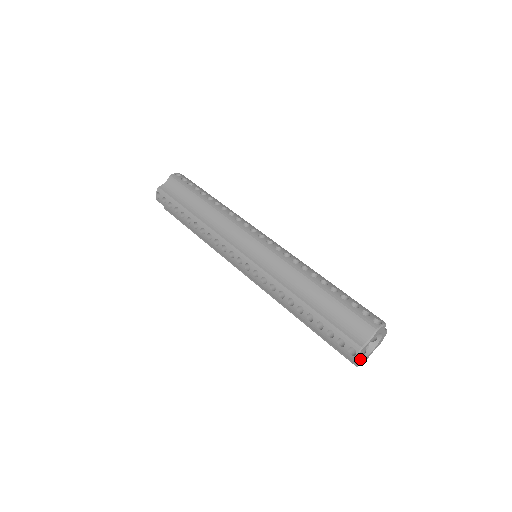
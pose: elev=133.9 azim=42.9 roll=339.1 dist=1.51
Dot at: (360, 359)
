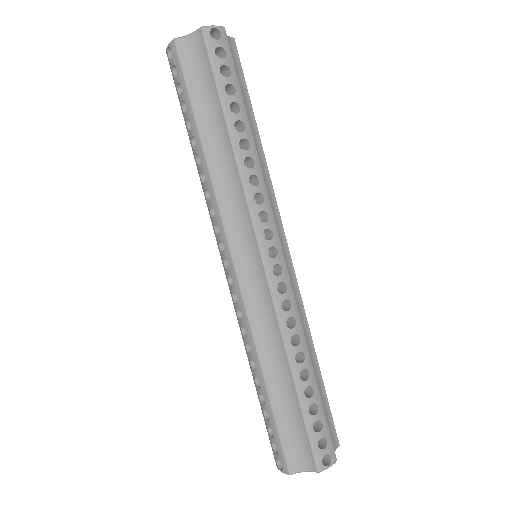
Dot at: occluded
